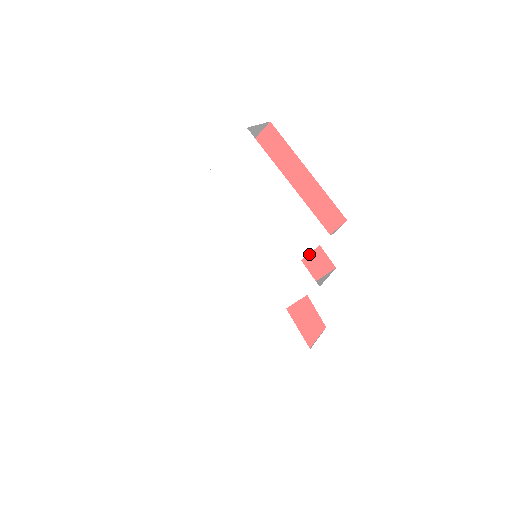
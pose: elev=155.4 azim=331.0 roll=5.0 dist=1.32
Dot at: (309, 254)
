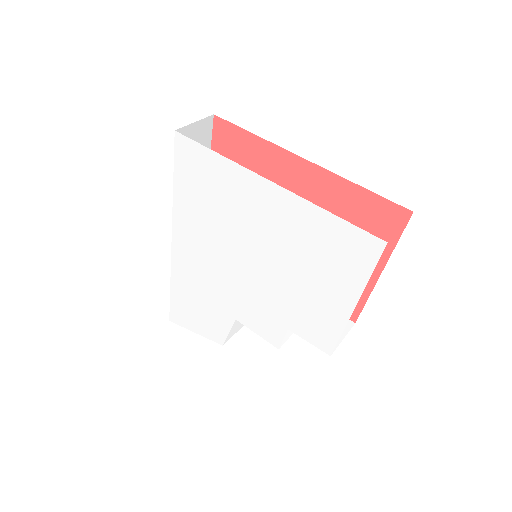
Dot at: occluded
